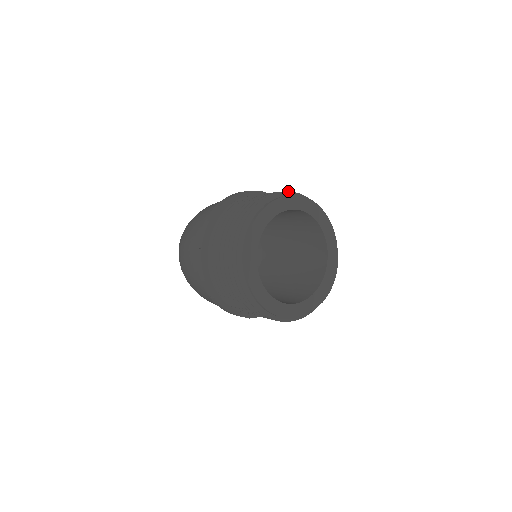
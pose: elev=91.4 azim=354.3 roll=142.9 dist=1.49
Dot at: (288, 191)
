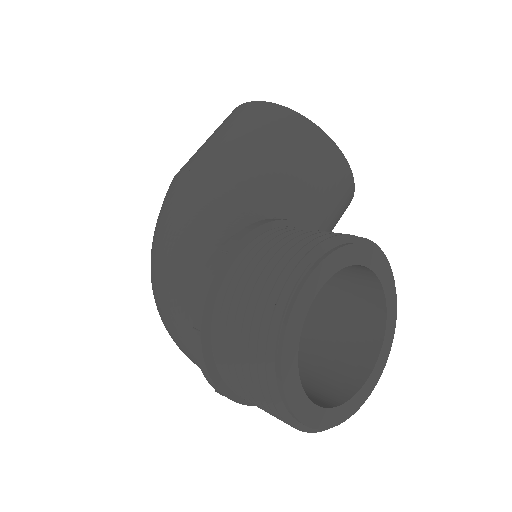
Dot at: (284, 286)
